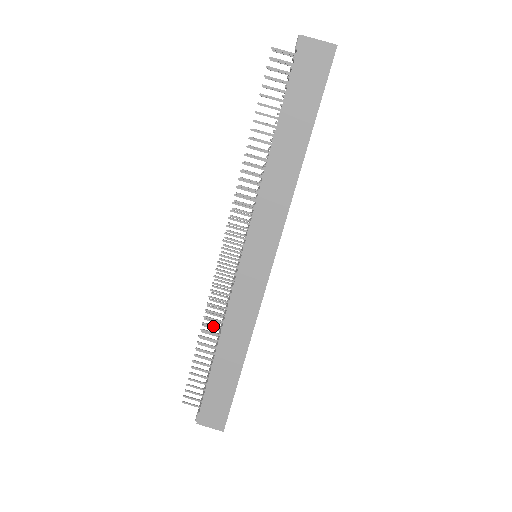
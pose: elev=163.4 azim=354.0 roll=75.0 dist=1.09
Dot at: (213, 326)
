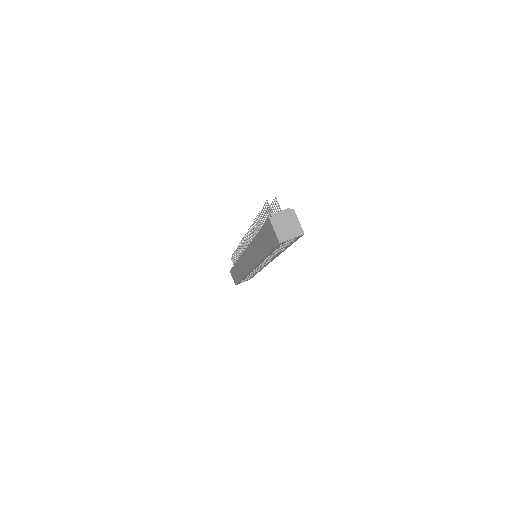
Dot at: (240, 254)
